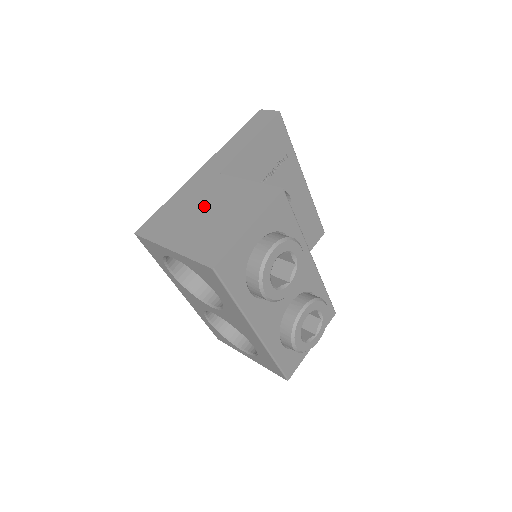
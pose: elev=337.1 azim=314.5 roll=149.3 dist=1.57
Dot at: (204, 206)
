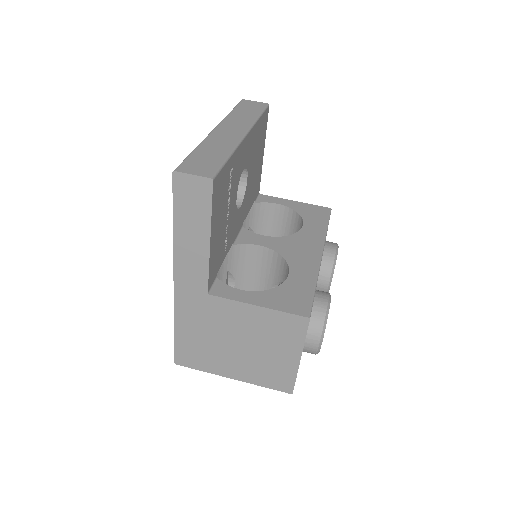
Dot at: (228, 337)
